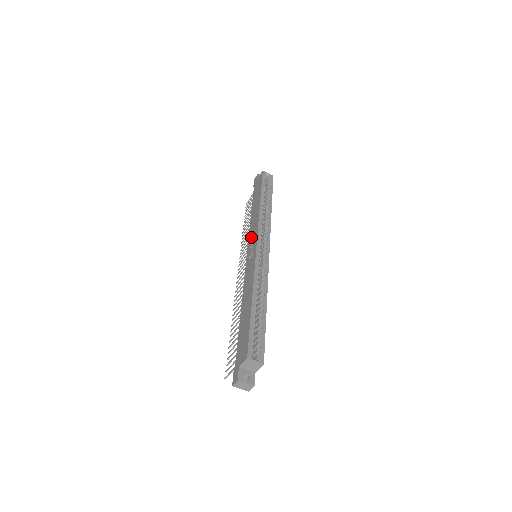
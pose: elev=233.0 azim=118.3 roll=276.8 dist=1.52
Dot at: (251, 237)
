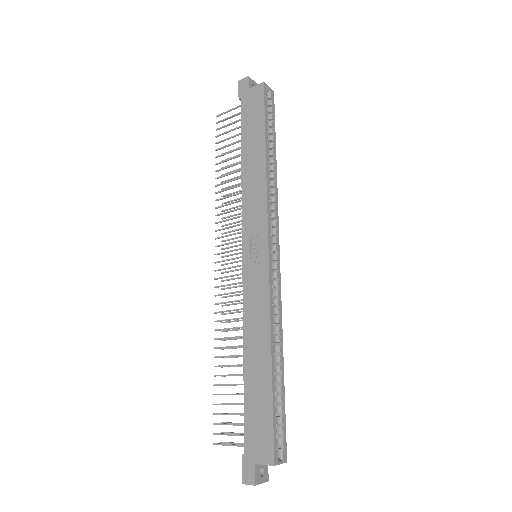
Dot at: (250, 221)
